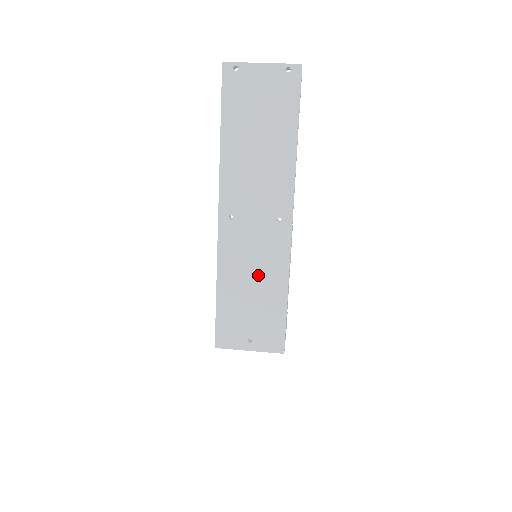
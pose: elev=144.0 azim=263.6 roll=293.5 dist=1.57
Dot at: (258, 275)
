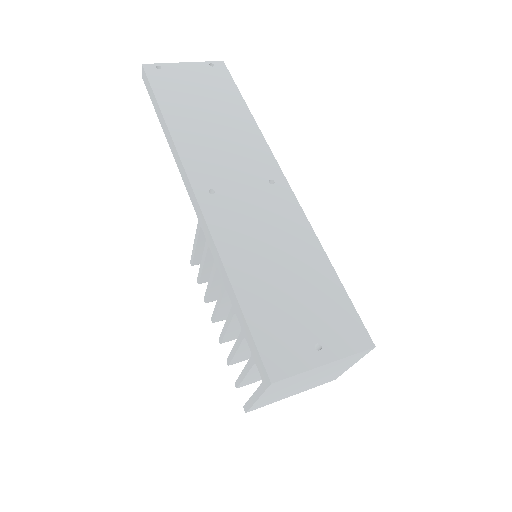
Dot at: (280, 249)
